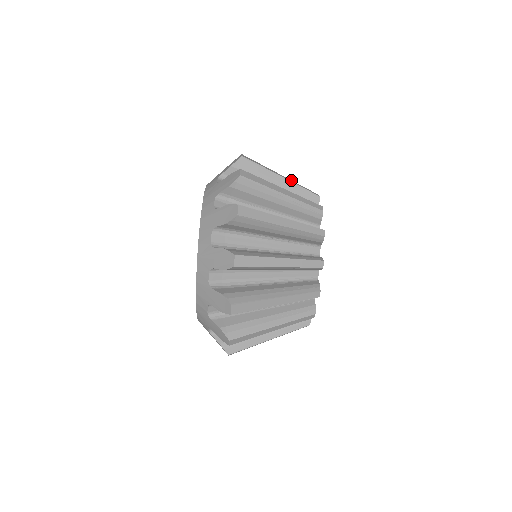
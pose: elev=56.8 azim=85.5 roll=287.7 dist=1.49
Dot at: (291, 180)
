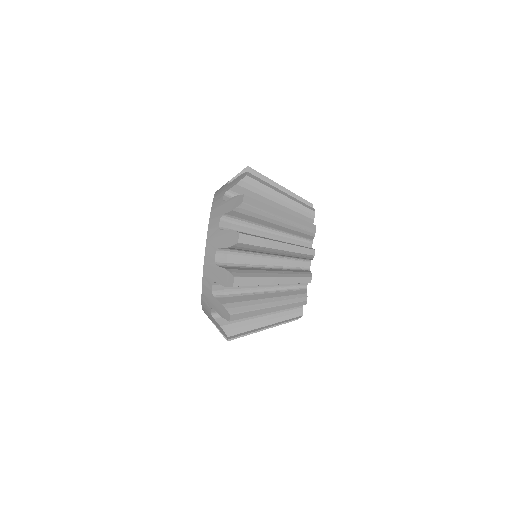
Dot at: occluded
